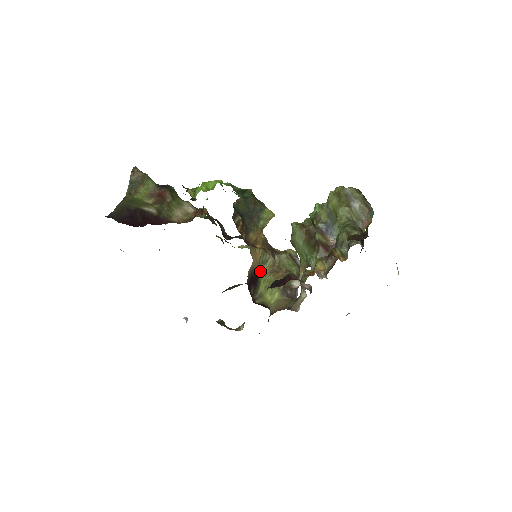
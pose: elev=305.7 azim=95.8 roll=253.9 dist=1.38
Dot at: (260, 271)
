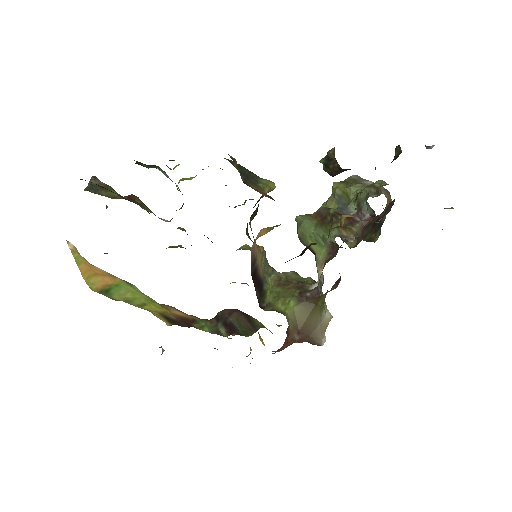
Dot at: (263, 279)
